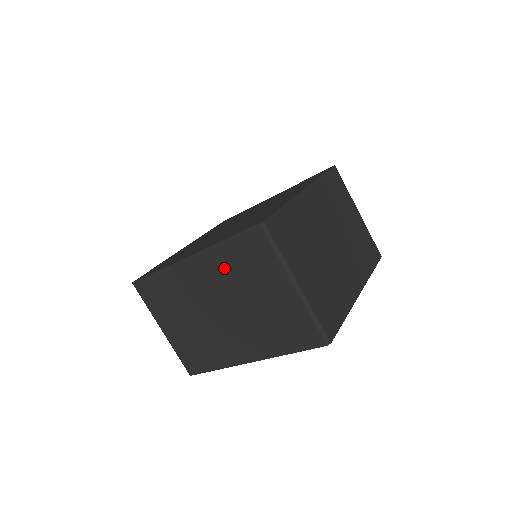
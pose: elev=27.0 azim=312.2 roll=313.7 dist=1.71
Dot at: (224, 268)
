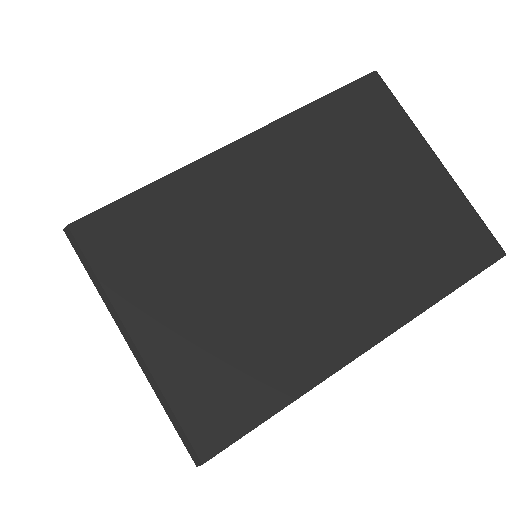
Dot at: occluded
